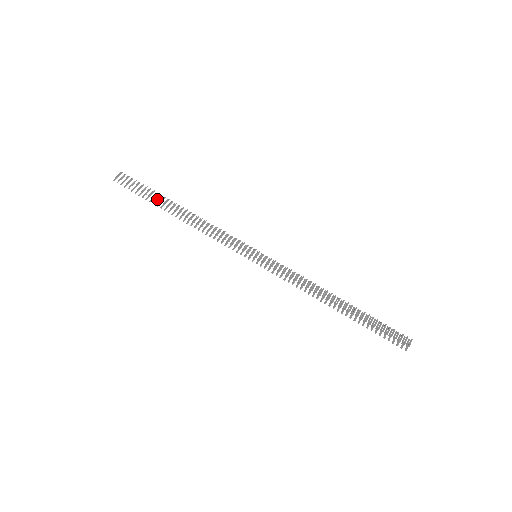
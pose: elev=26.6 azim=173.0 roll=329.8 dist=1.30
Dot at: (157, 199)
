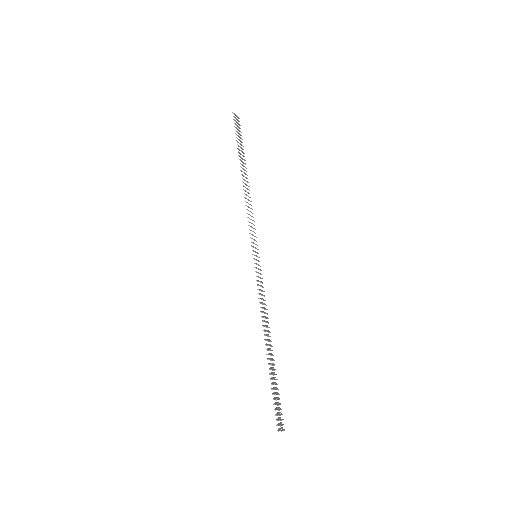
Dot at: occluded
